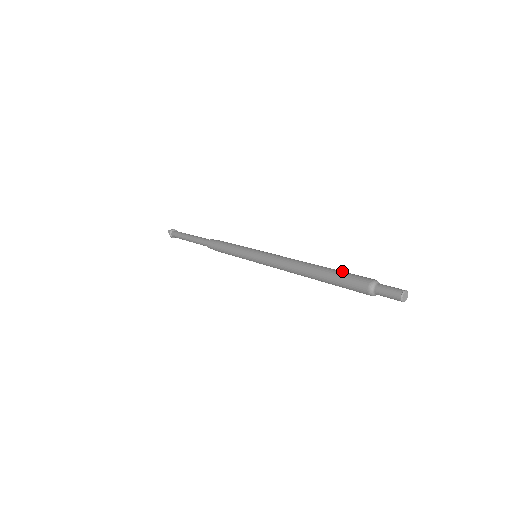
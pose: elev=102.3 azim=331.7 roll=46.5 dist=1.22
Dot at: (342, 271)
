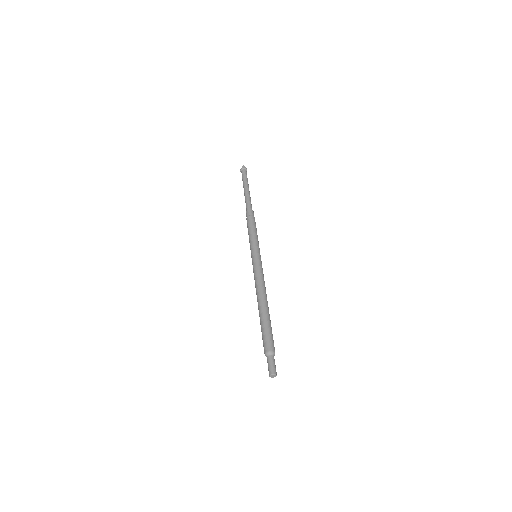
Dot at: (271, 327)
